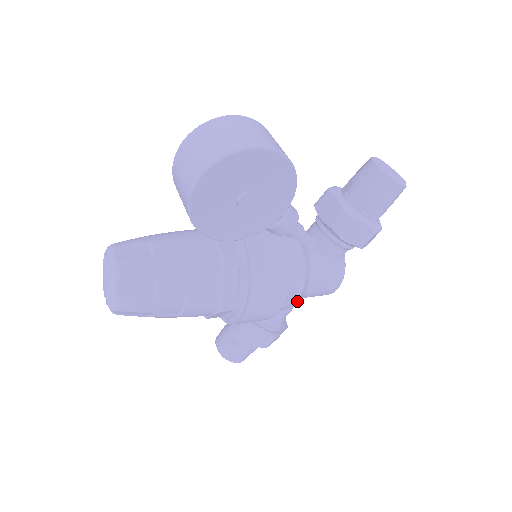
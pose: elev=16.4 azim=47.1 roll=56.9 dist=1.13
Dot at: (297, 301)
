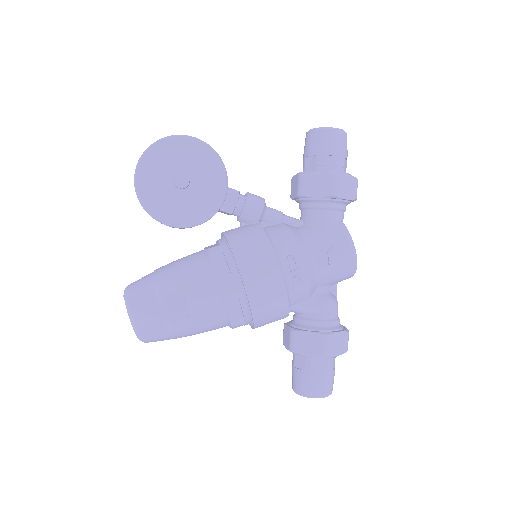
Dot at: (306, 271)
